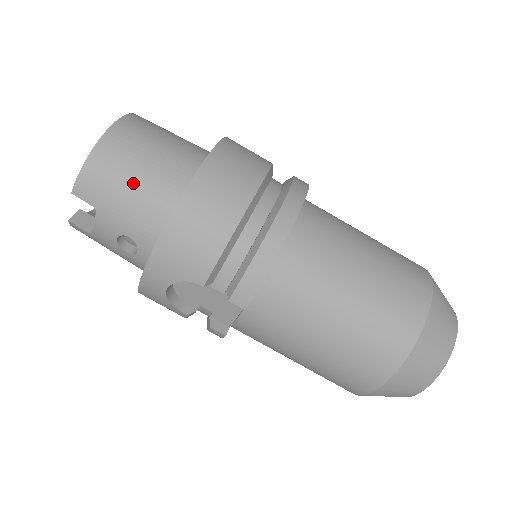
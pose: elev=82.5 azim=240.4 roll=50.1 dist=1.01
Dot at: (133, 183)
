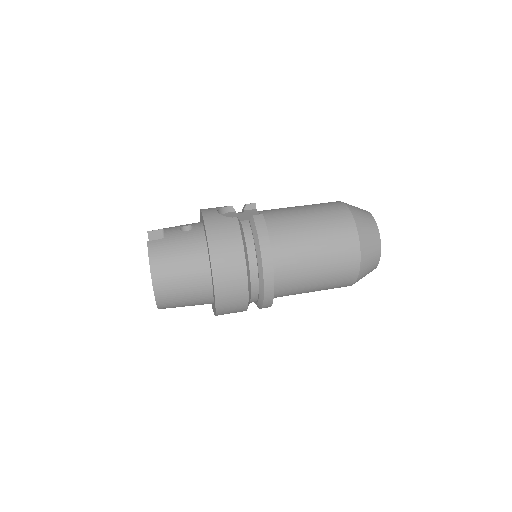
Dot at: occluded
